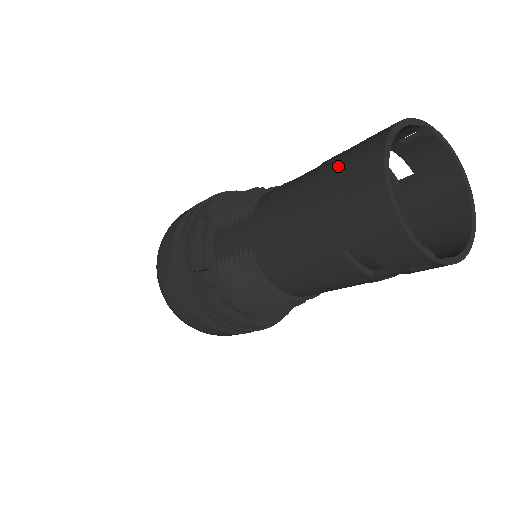
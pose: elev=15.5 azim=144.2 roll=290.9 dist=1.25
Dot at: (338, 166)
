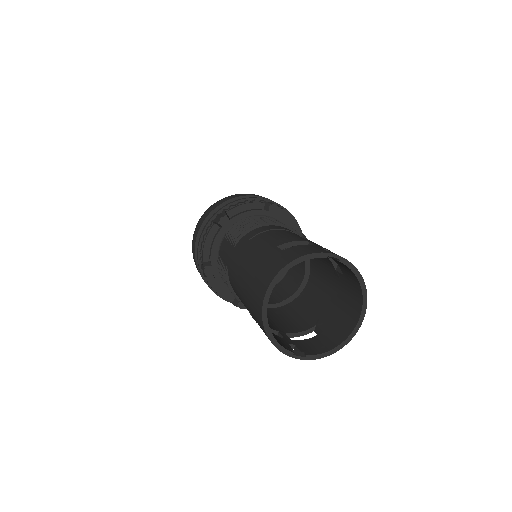
Dot at: (262, 264)
